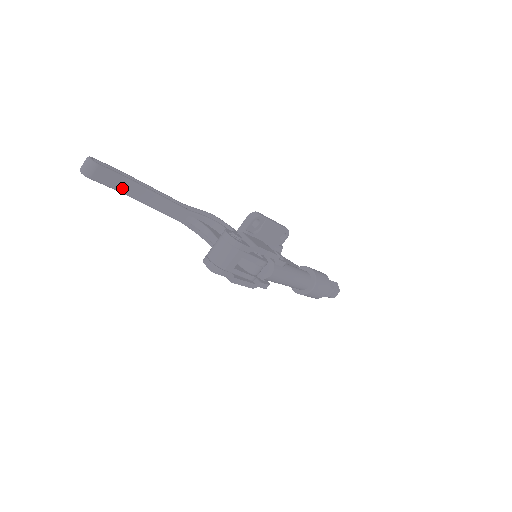
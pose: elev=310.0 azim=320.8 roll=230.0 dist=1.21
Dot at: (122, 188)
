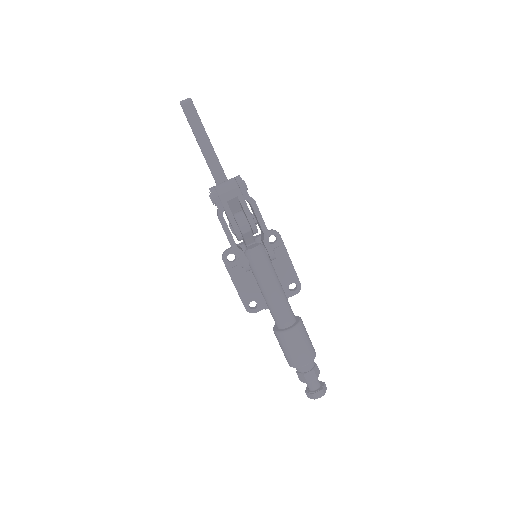
Dot at: (196, 129)
